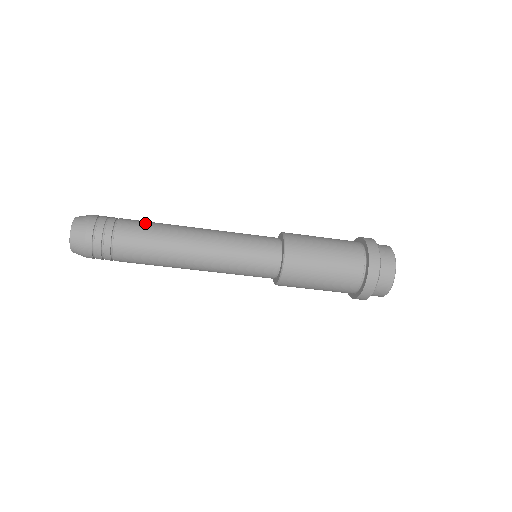
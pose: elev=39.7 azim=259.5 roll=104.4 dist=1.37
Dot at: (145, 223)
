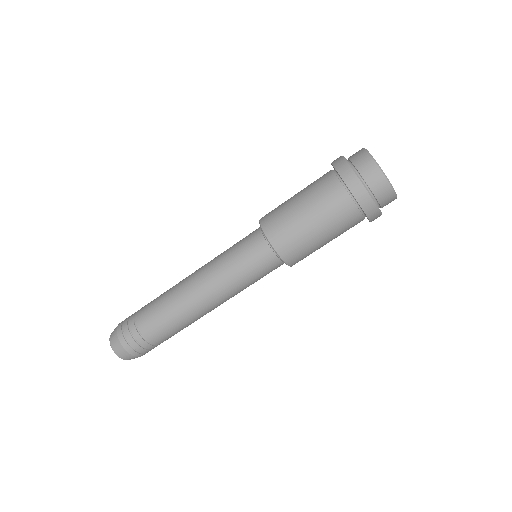
Dot at: (154, 303)
